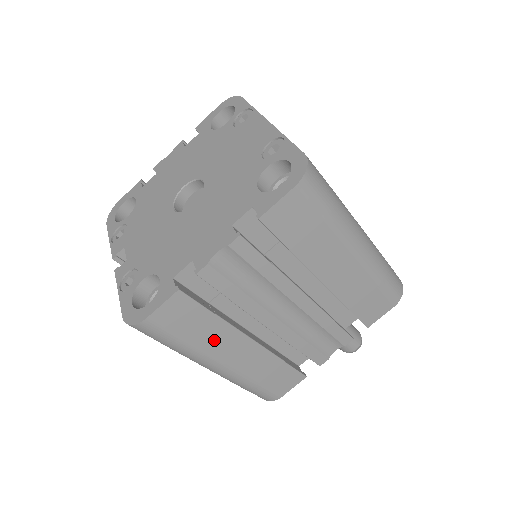
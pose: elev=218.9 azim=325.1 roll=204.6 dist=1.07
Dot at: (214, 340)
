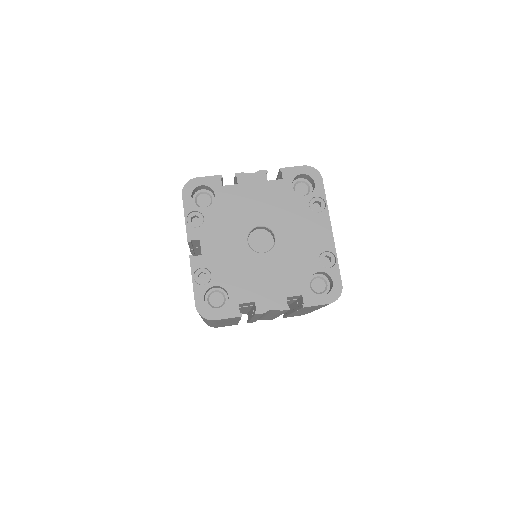
Dot at: occluded
